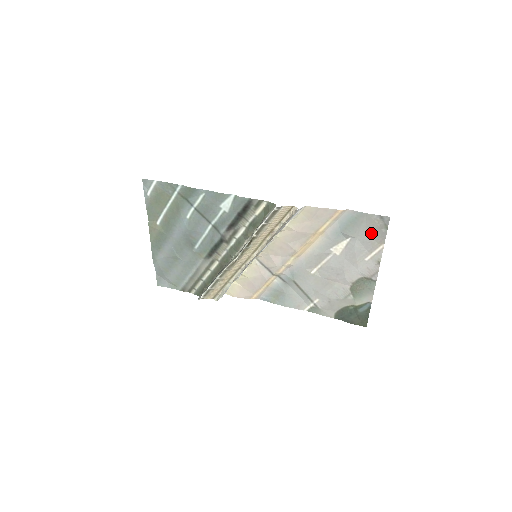
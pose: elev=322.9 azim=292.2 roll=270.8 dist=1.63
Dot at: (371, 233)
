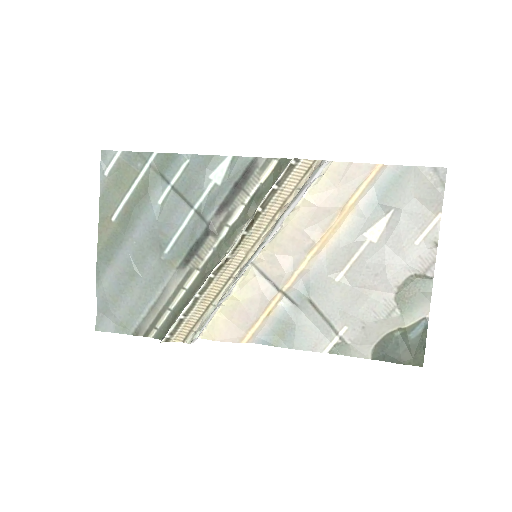
Dot at: (422, 197)
